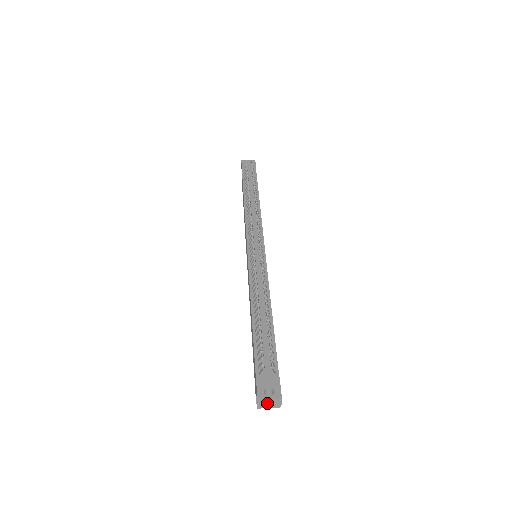
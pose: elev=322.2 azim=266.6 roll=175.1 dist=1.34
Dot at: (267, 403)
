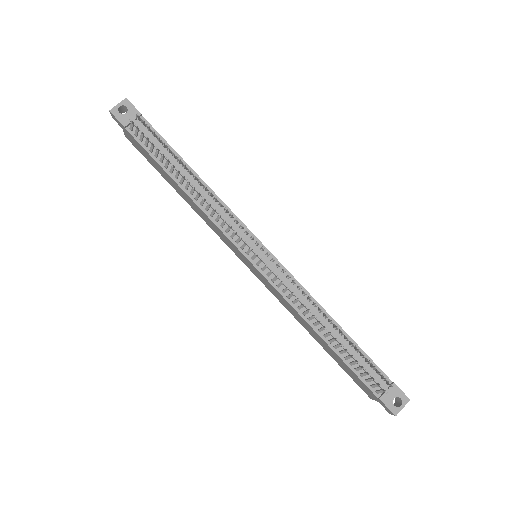
Dot at: (399, 408)
